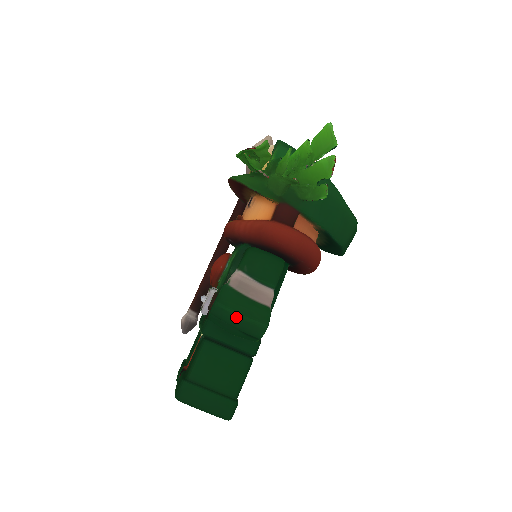
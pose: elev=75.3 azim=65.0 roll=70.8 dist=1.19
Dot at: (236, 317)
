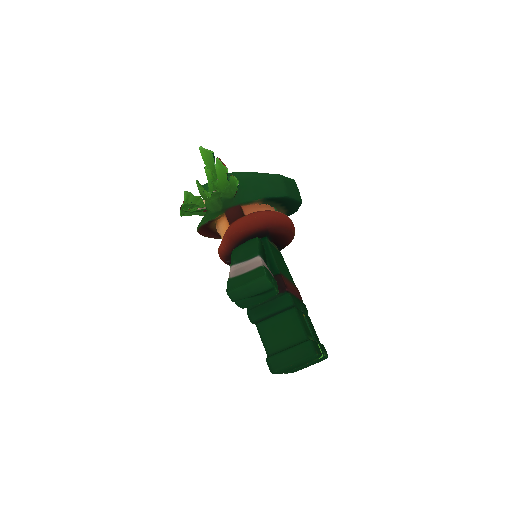
Dot at: (244, 288)
